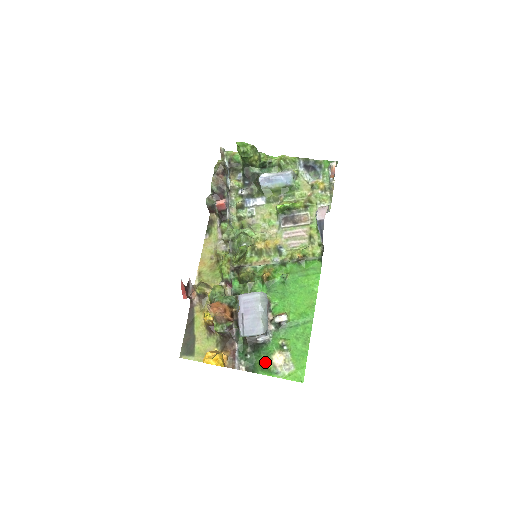
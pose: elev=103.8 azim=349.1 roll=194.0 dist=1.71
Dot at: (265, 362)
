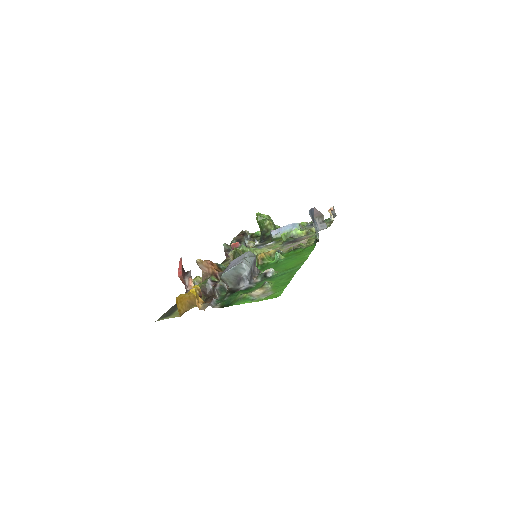
Dot at: (242, 294)
